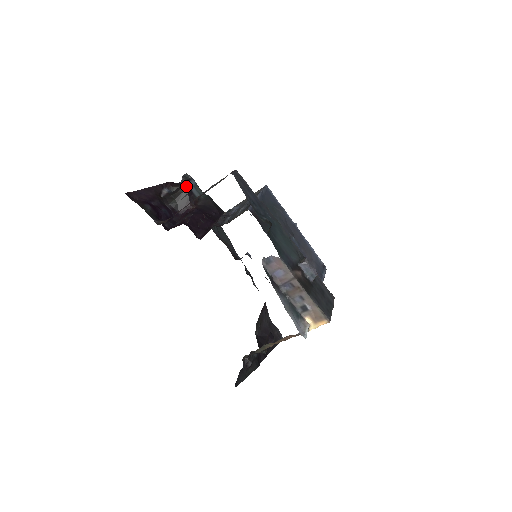
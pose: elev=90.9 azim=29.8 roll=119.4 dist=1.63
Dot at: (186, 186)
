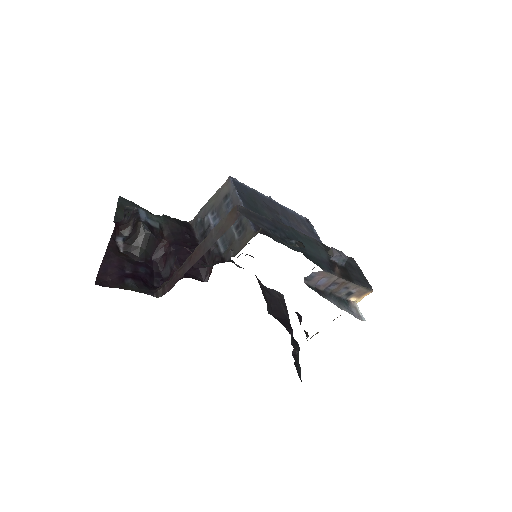
Dot at: (144, 225)
